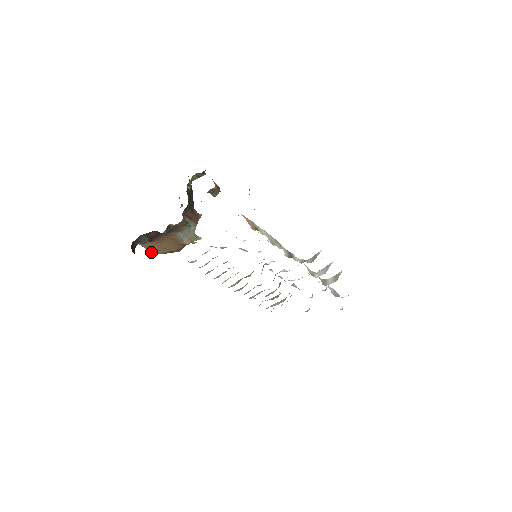
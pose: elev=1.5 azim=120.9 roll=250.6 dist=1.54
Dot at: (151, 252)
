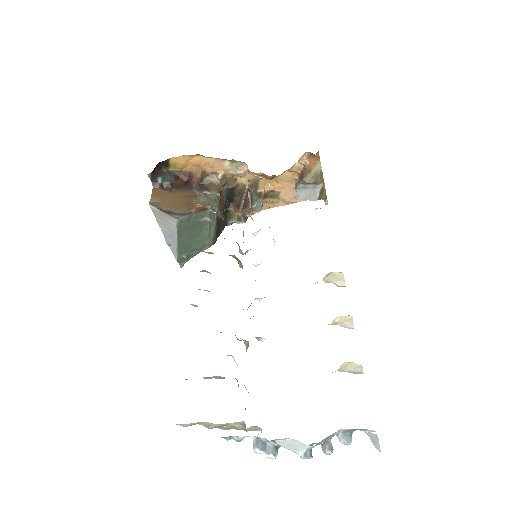
Dot at: (151, 201)
